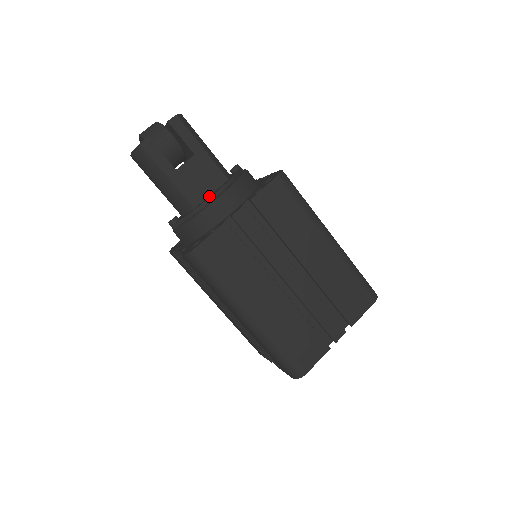
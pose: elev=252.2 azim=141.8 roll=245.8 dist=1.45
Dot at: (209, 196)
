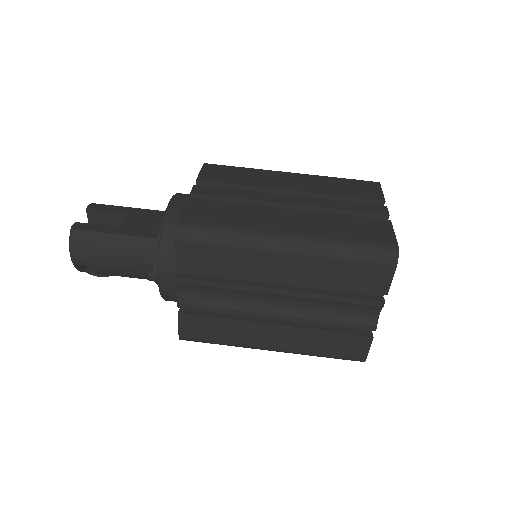
Dot at: occluded
